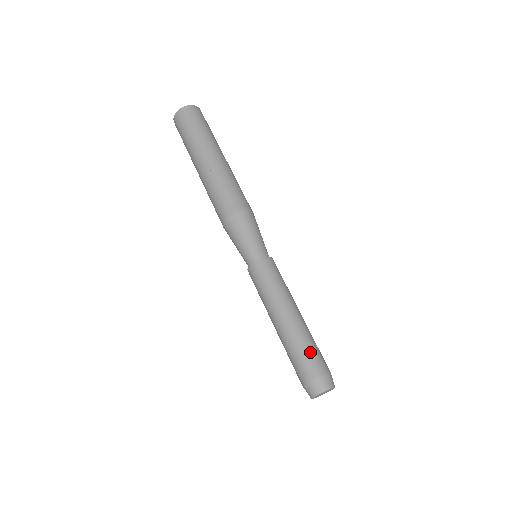
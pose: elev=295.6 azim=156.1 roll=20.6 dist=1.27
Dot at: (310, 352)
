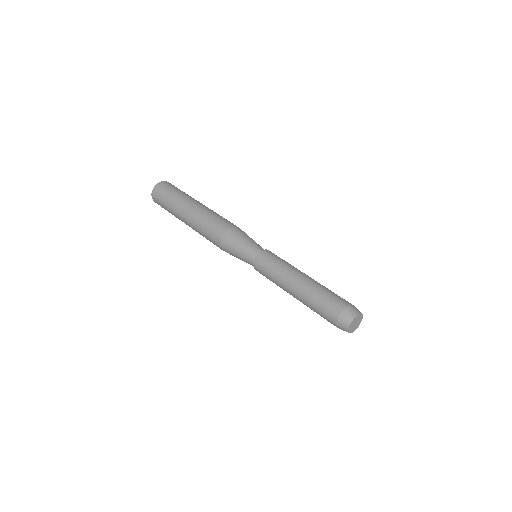
Dot at: occluded
